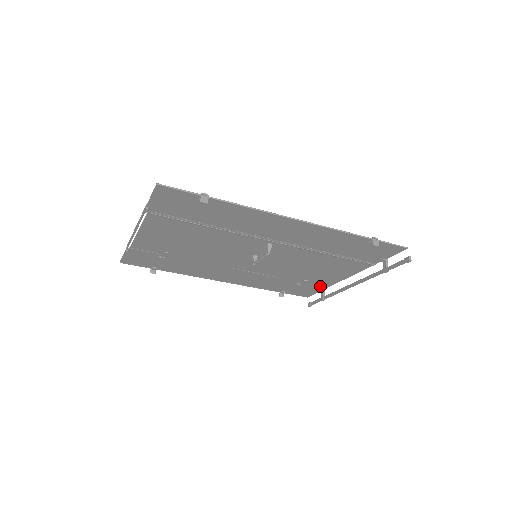
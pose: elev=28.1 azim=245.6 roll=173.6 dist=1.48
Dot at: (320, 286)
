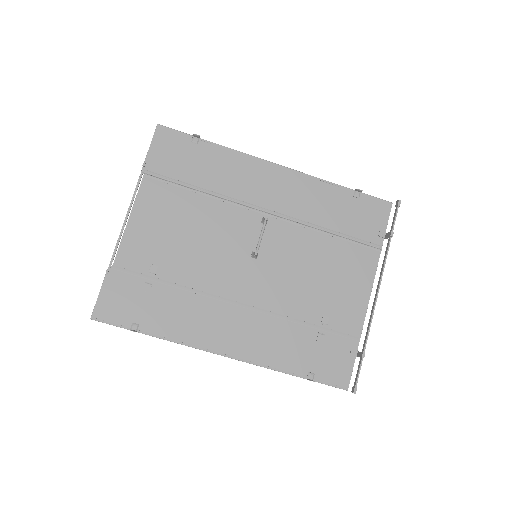
Dot at: (349, 337)
